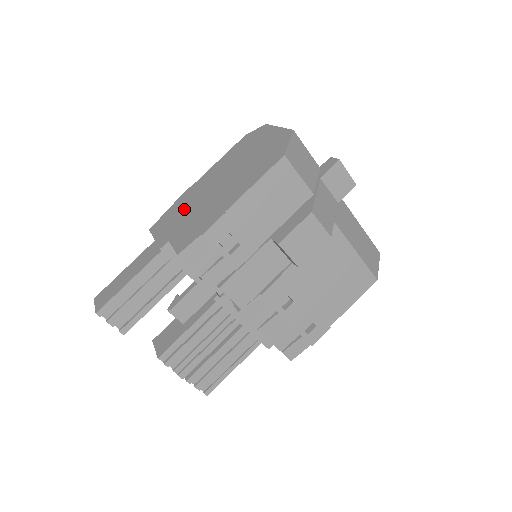
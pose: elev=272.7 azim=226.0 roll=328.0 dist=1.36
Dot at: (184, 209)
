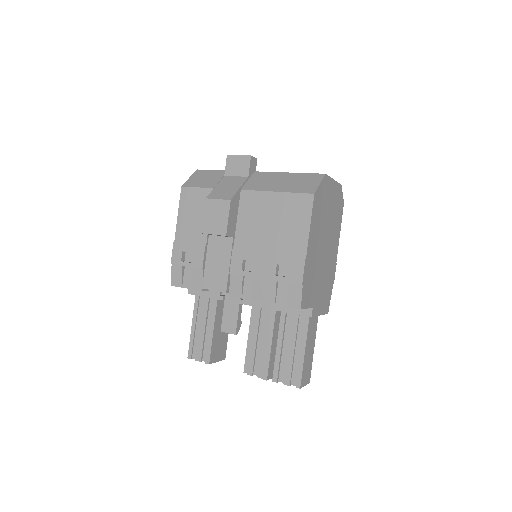
Dot at: occluded
